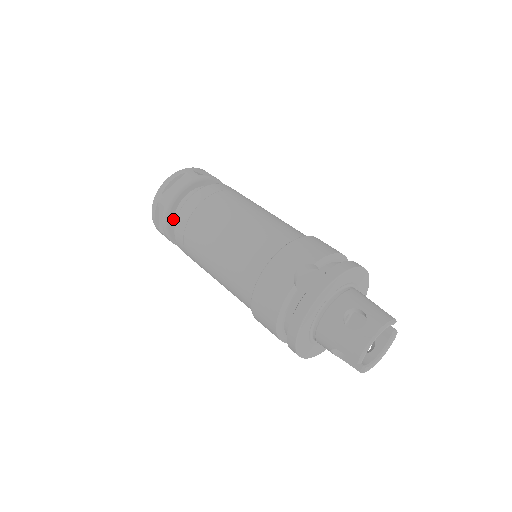
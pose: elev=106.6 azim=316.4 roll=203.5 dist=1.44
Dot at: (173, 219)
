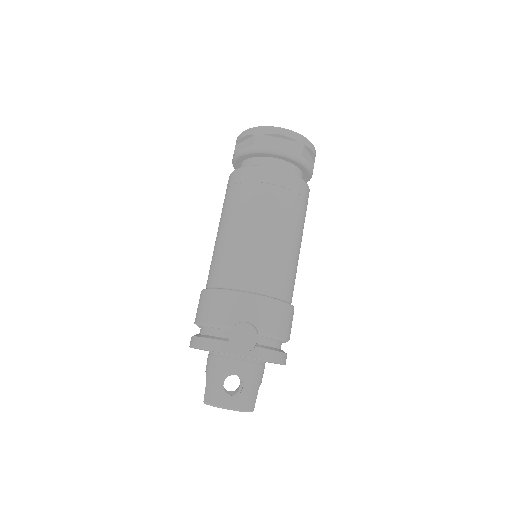
Dot at: (249, 158)
